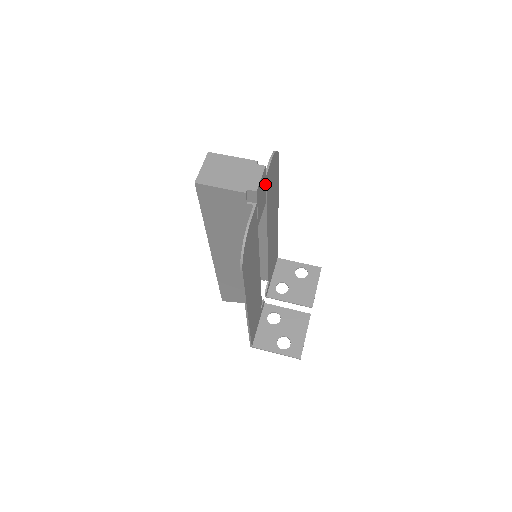
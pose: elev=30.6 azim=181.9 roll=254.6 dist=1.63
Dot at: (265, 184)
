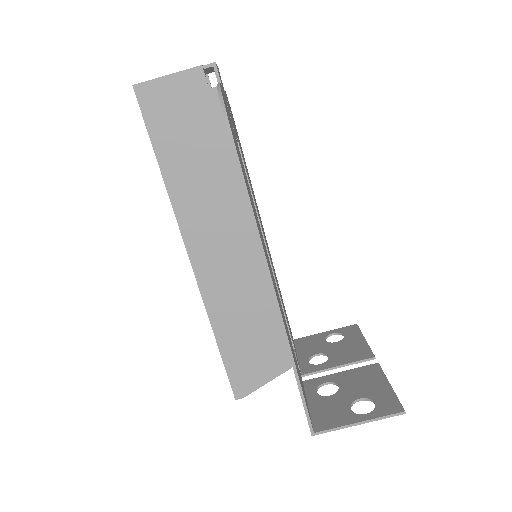
Dot at: (227, 102)
